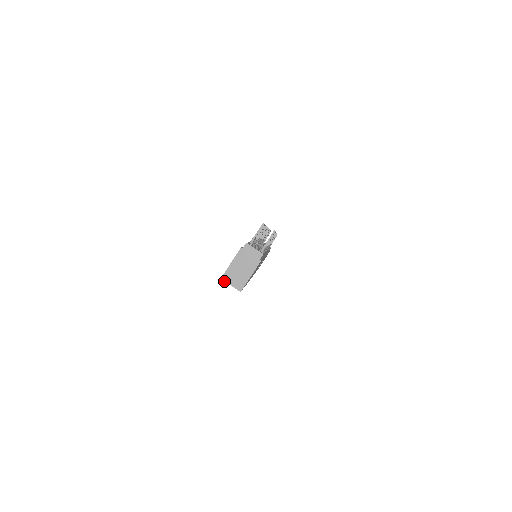
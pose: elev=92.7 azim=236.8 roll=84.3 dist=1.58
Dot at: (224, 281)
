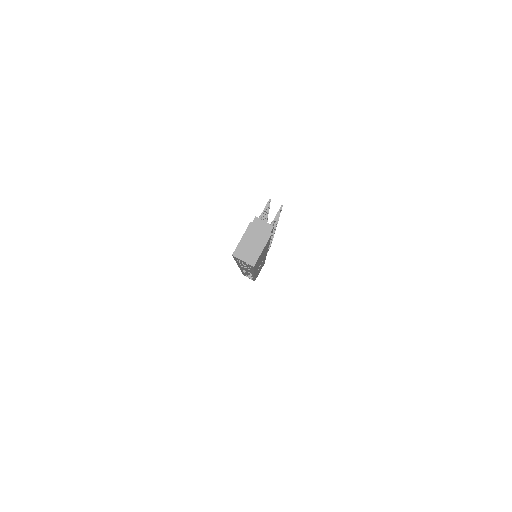
Dot at: (236, 257)
